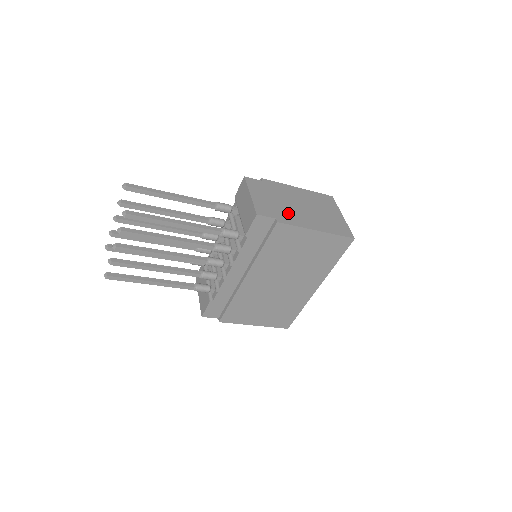
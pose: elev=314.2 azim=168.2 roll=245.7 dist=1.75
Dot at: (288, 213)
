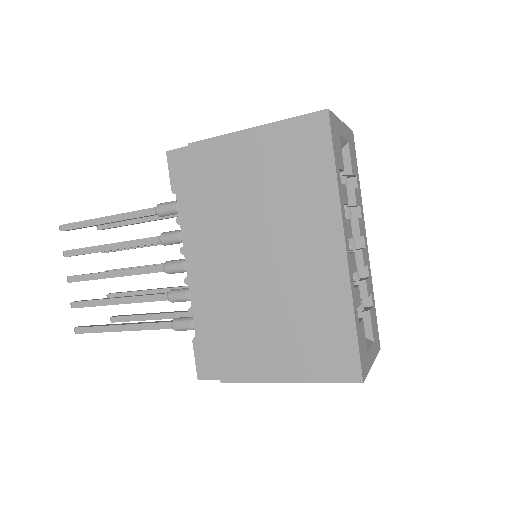
Dot at: occluded
